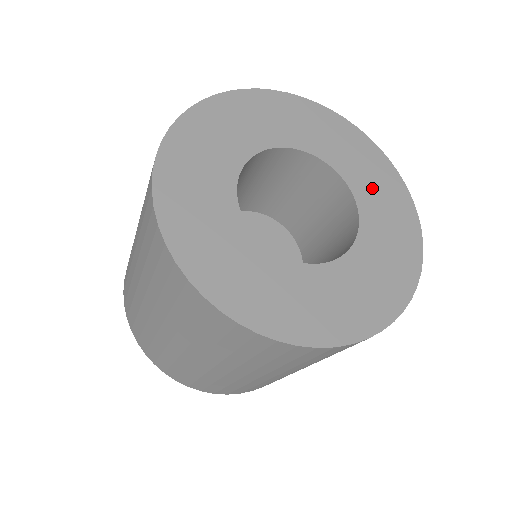
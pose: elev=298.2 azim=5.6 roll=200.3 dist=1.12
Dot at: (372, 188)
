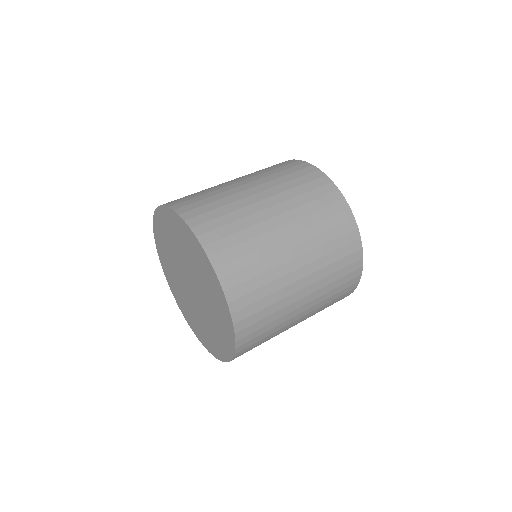
Dot at: occluded
